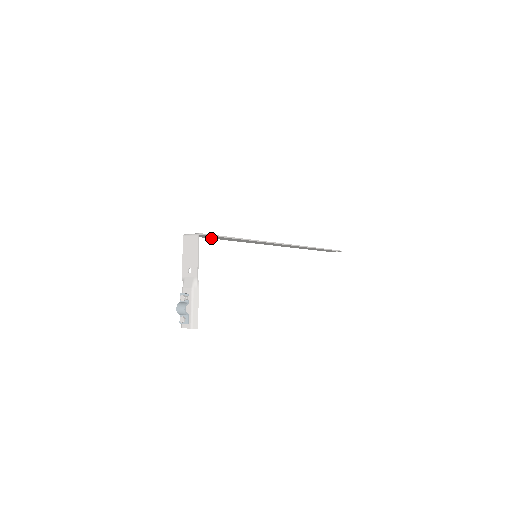
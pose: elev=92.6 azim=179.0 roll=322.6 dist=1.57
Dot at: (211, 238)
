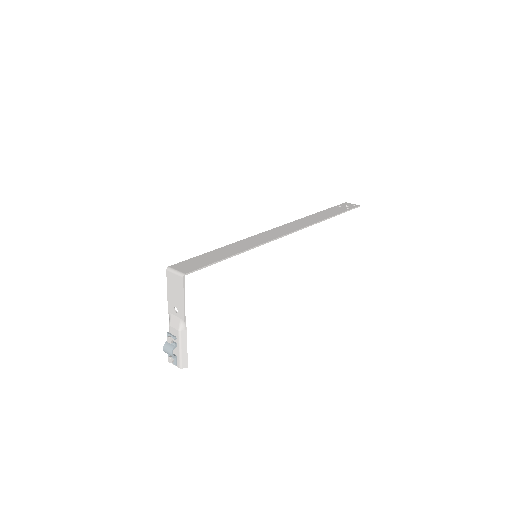
Dot at: (201, 256)
